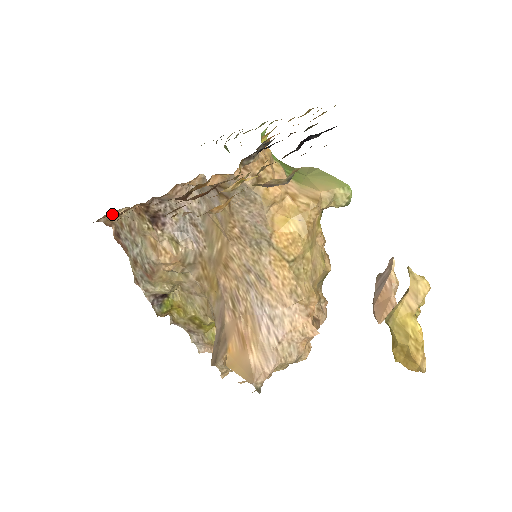
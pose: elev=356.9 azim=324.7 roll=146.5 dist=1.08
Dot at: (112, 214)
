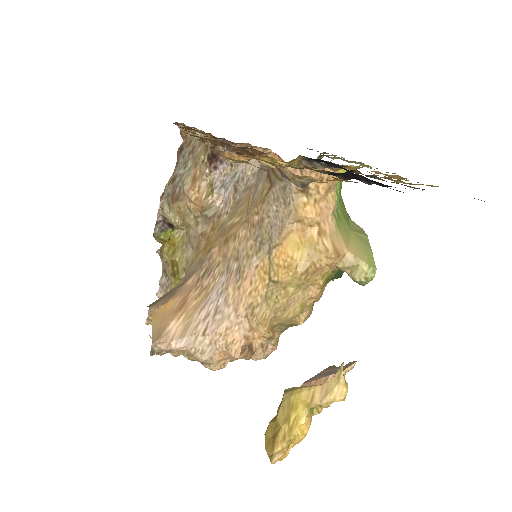
Dot at: occluded
